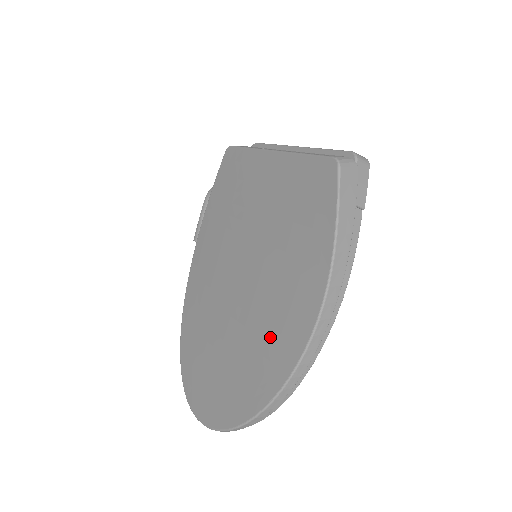
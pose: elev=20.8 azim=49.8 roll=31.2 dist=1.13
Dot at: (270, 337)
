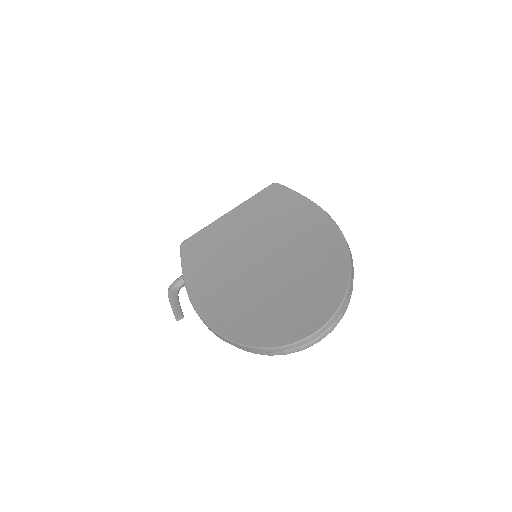
Dot at: (314, 247)
